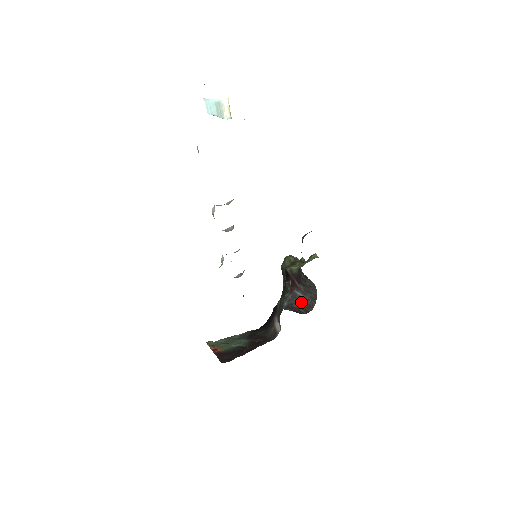
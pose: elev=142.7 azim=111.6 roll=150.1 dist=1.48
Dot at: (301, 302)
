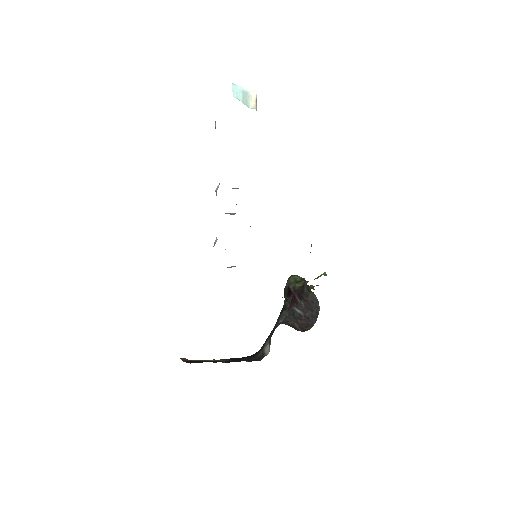
Dot at: (299, 320)
